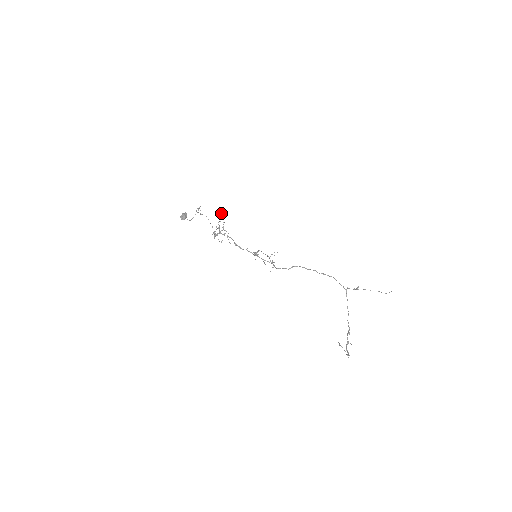
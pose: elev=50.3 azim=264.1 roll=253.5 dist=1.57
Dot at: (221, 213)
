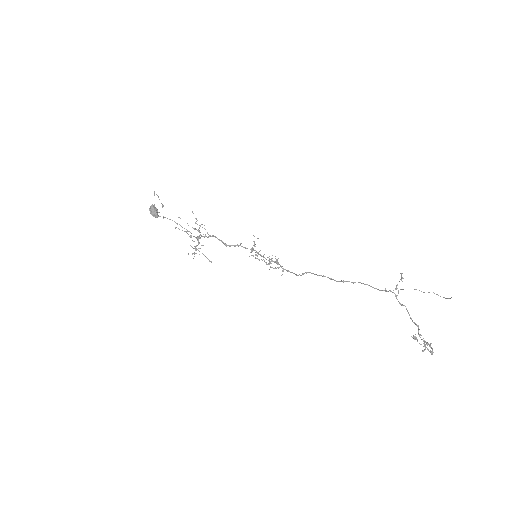
Dot at: occluded
